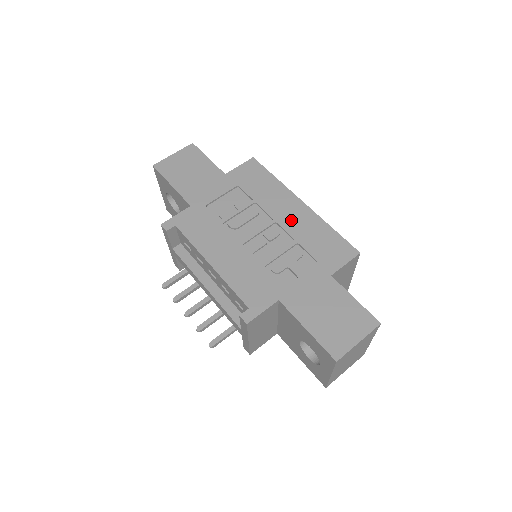
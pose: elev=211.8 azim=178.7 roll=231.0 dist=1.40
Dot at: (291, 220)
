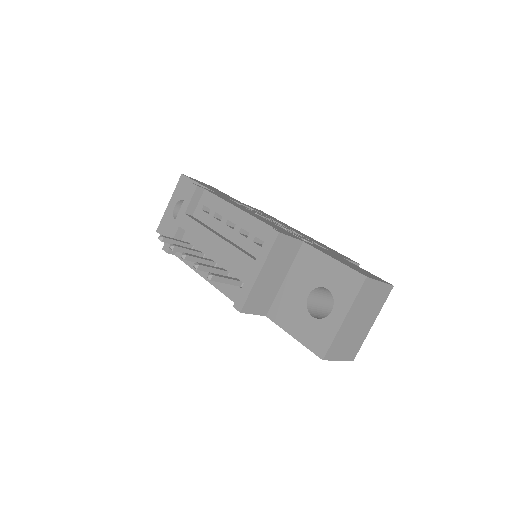
Dot at: (300, 233)
